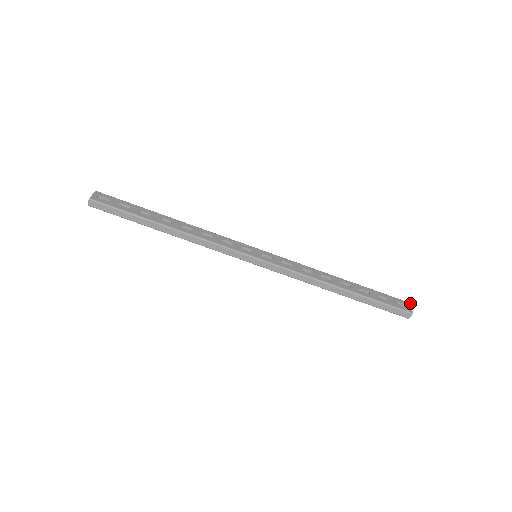
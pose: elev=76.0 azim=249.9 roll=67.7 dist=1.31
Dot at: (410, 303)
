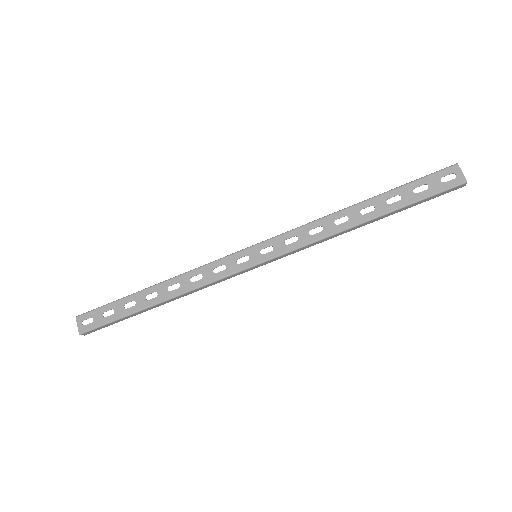
Dot at: (457, 165)
